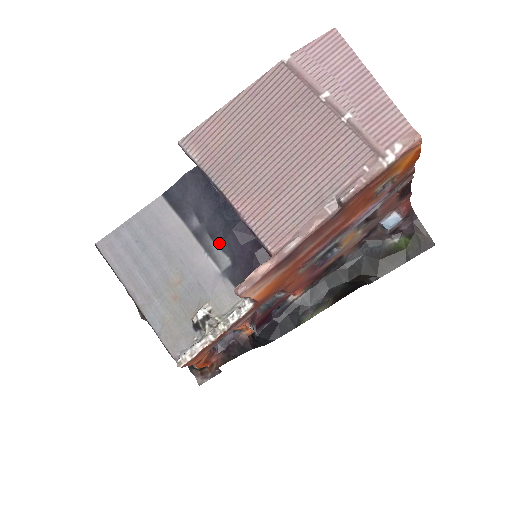
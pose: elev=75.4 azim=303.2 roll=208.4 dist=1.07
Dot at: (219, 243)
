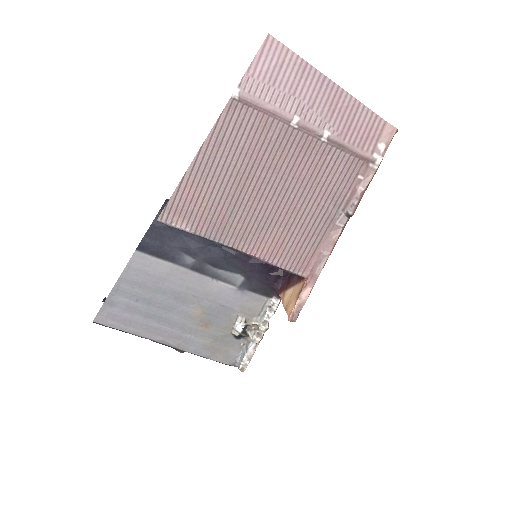
Dot at: (224, 268)
